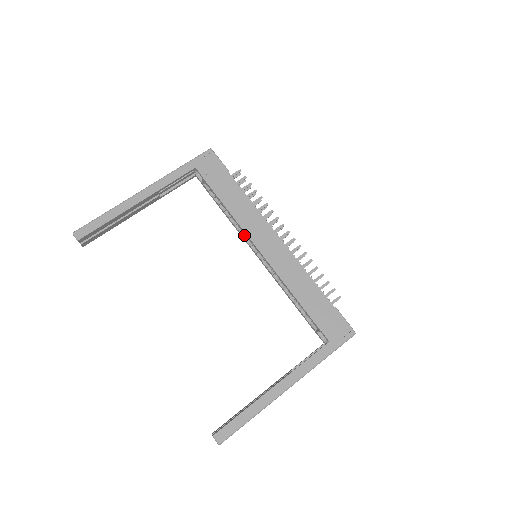
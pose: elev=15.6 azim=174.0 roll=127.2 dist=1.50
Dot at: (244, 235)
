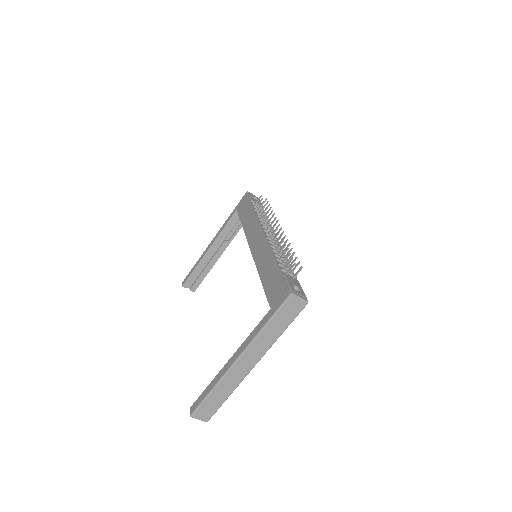
Dot at: occluded
